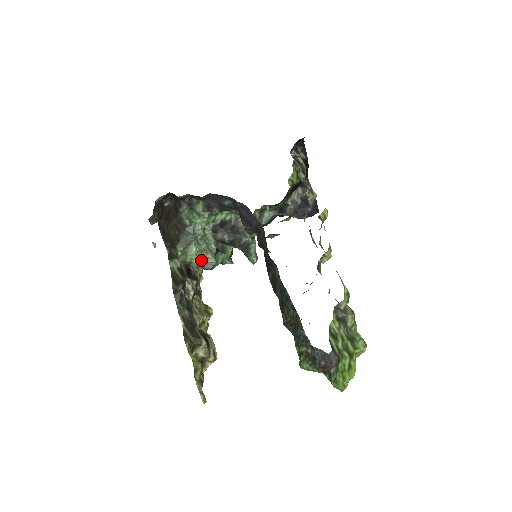
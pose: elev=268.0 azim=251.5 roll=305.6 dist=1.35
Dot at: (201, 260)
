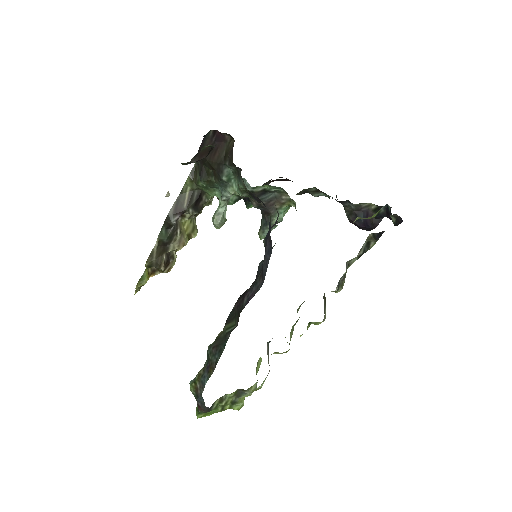
Dot at: occluded
